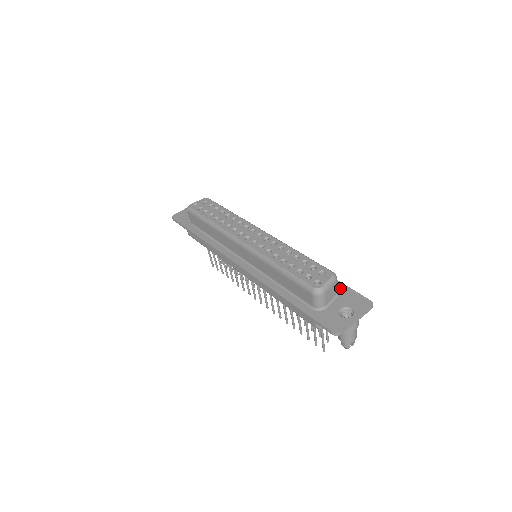
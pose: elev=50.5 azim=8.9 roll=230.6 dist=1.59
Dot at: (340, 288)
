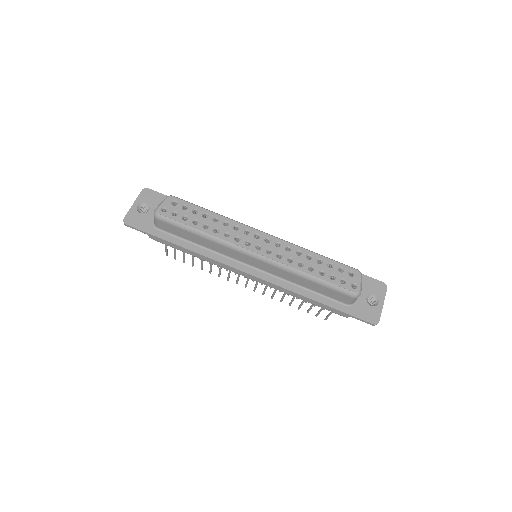
Dot at: occluded
